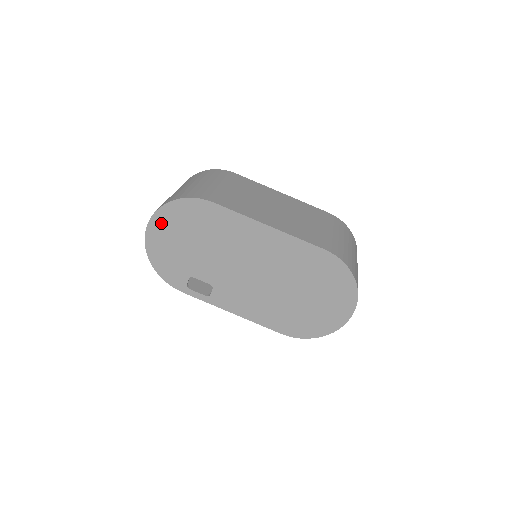
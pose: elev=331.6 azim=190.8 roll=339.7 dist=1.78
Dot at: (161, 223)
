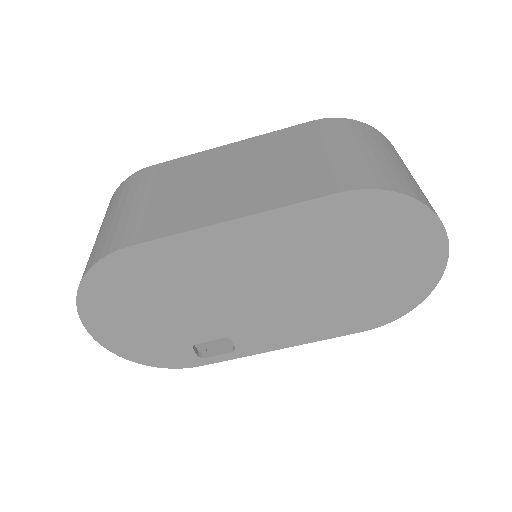
Dot at: (97, 315)
